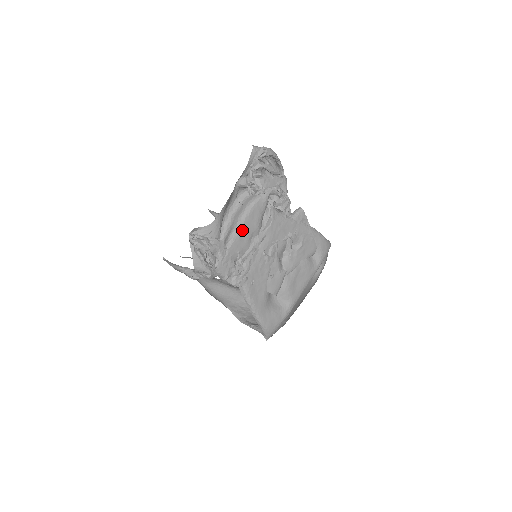
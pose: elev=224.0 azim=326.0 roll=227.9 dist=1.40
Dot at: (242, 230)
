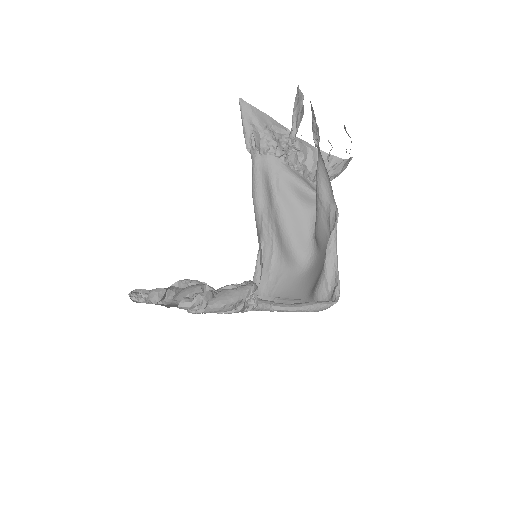
Dot at: occluded
